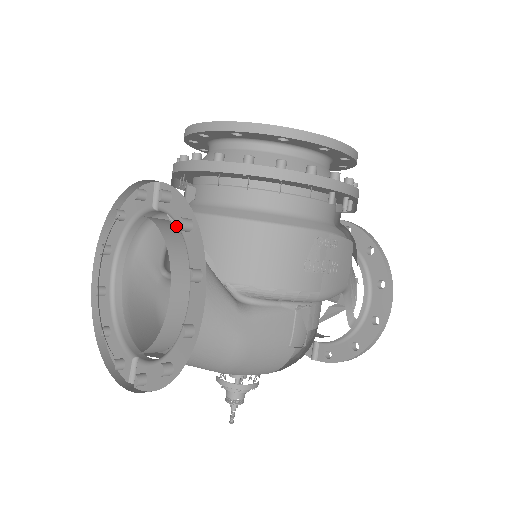
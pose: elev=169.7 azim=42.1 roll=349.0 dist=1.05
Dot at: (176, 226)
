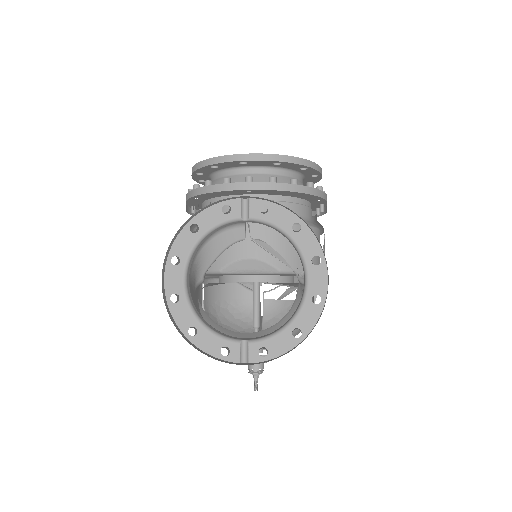
Dot at: occluded
